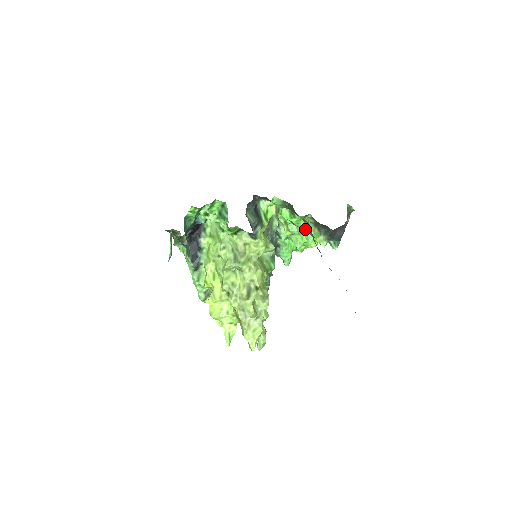
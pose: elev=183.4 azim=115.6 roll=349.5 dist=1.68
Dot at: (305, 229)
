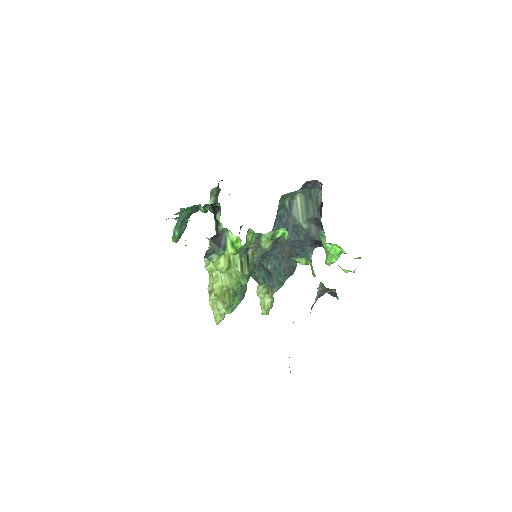
Dot at: (301, 264)
